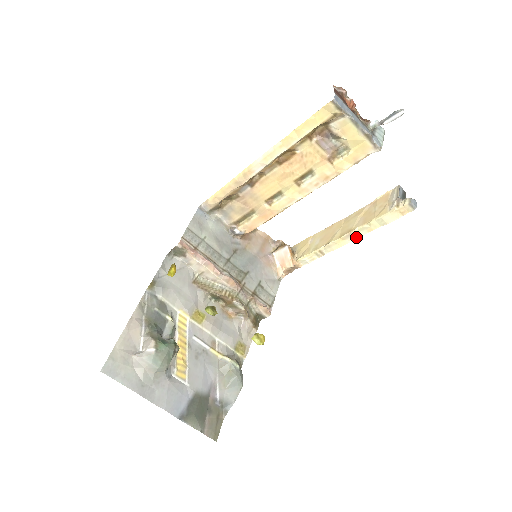
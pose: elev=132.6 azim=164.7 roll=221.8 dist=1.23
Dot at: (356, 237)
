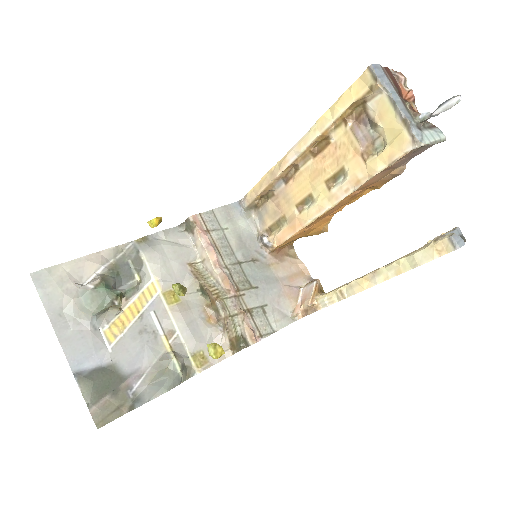
Dot at: (382, 280)
